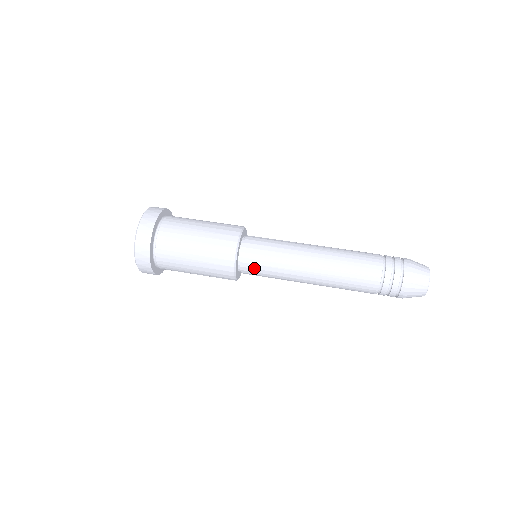
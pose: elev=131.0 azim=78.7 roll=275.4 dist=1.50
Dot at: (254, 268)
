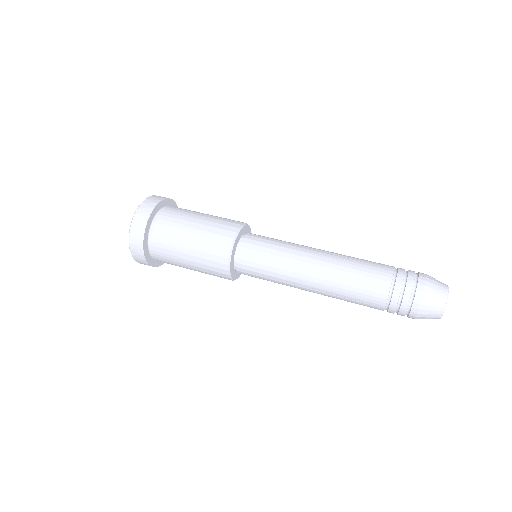
Dot at: occluded
